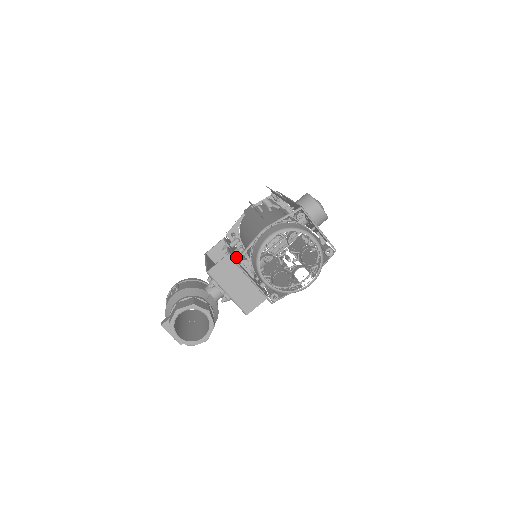
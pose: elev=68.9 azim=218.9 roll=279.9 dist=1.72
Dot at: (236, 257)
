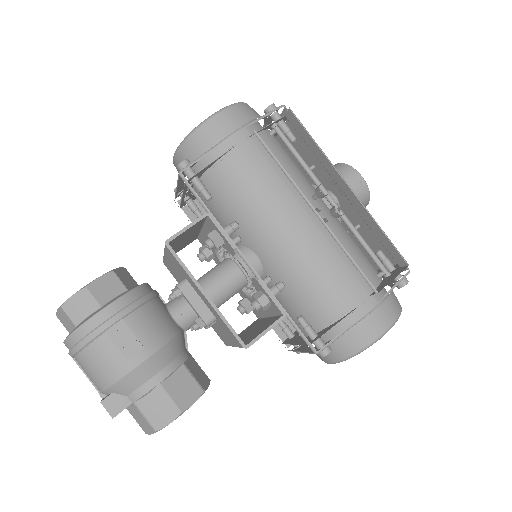
Dot at: occluded
